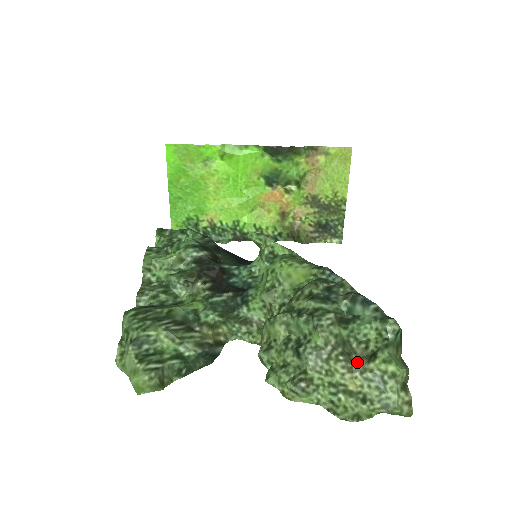
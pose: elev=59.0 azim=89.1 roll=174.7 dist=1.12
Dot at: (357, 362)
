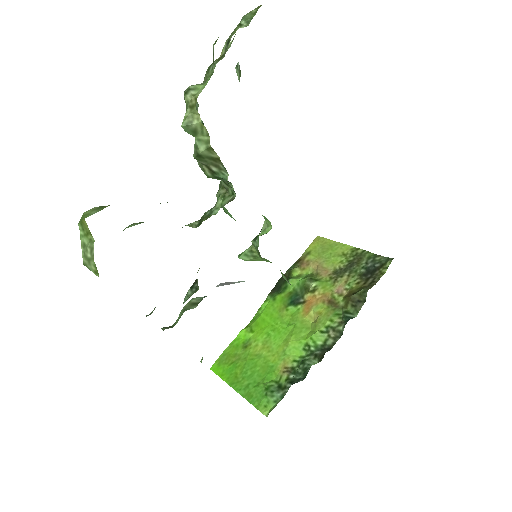
Dot at: occluded
